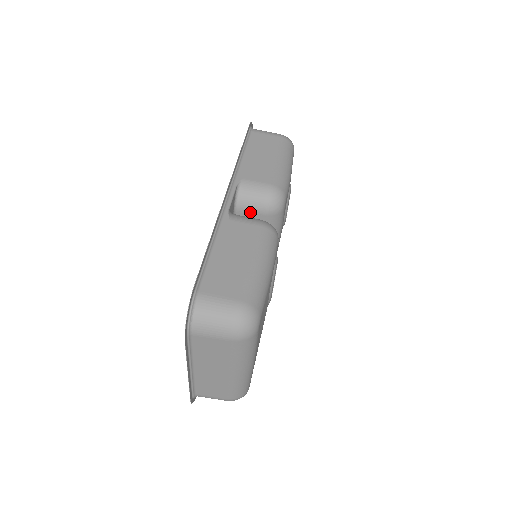
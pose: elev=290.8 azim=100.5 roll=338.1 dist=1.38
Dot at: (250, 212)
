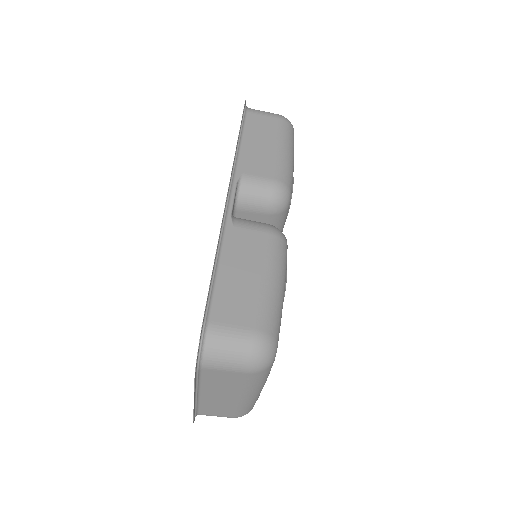
Dot at: (252, 211)
